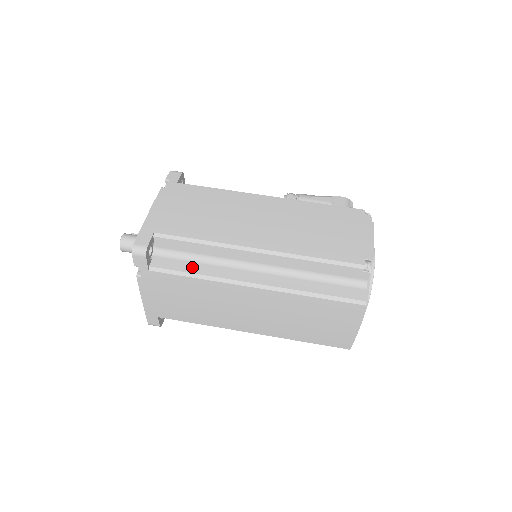
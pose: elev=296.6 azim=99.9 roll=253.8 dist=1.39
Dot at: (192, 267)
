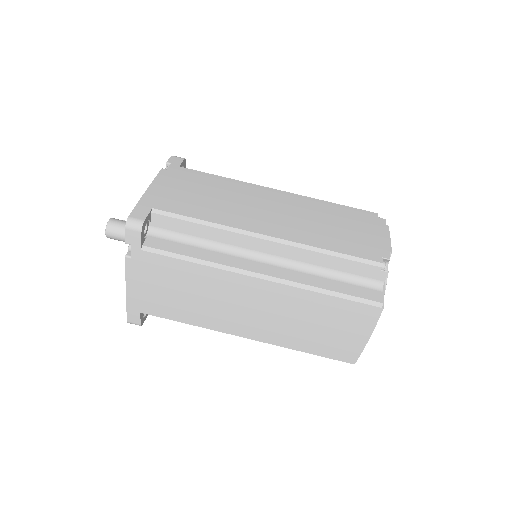
Dot at: (191, 251)
